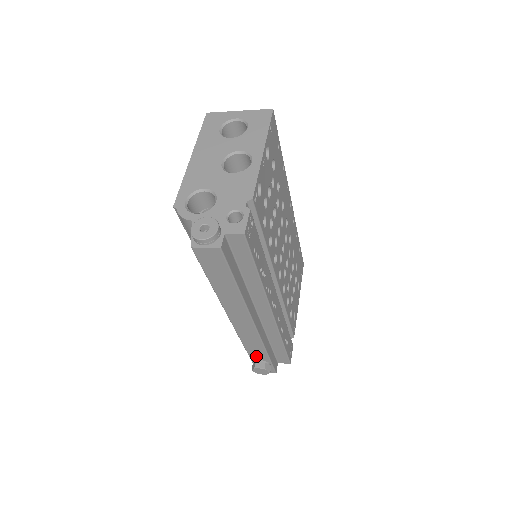
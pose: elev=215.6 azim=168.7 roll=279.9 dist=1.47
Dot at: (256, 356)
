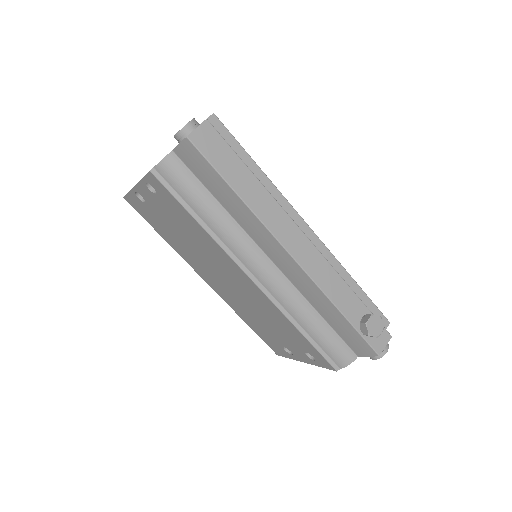
Dot at: (353, 313)
